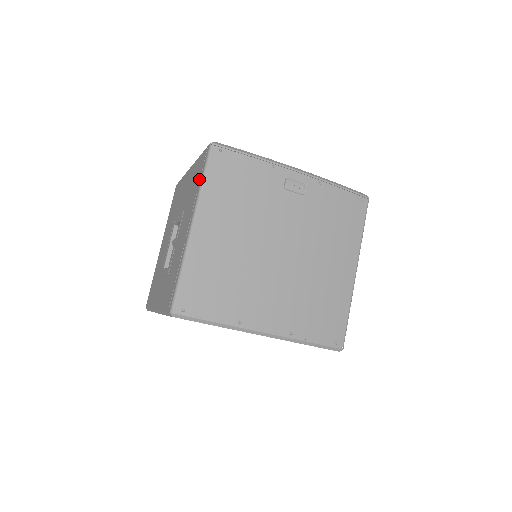
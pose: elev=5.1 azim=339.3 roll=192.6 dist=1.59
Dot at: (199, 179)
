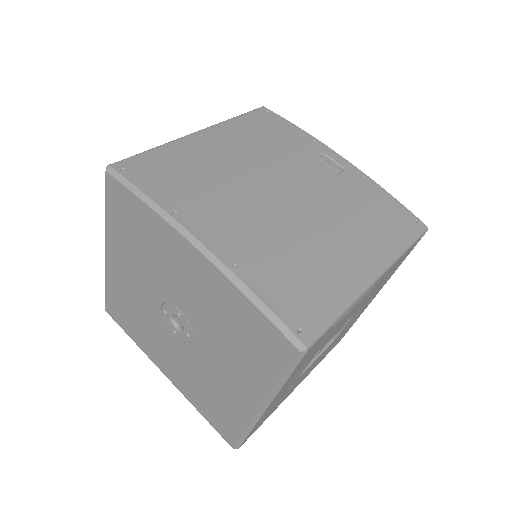
Dot at: occluded
